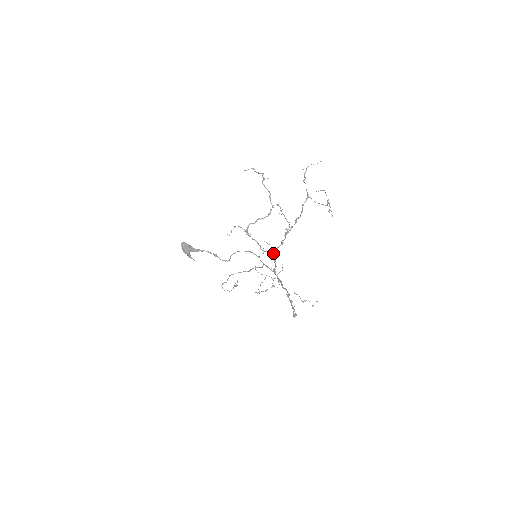
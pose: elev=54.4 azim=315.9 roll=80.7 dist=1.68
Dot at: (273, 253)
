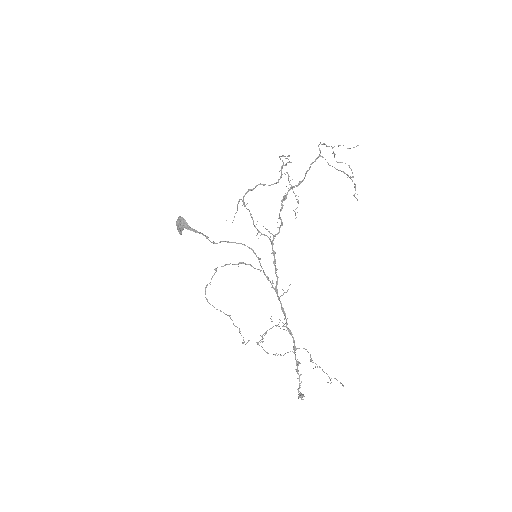
Dot at: (270, 240)
